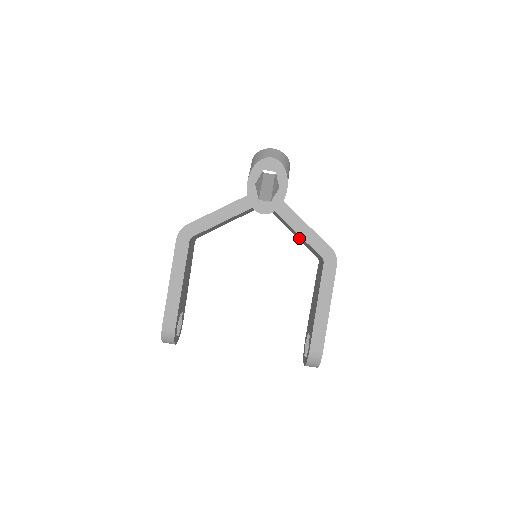
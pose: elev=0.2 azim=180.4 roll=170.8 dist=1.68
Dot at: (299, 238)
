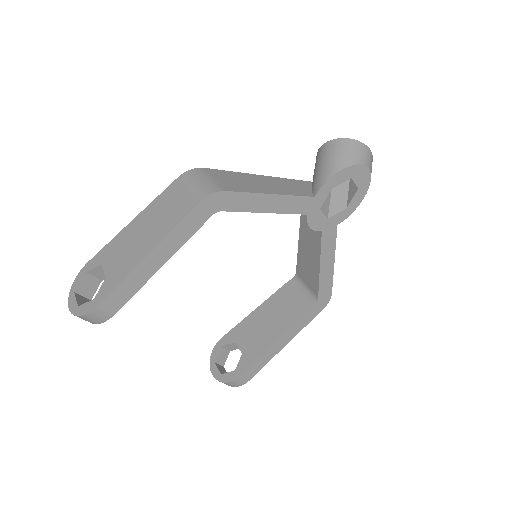
Dot at: (305, 256)
